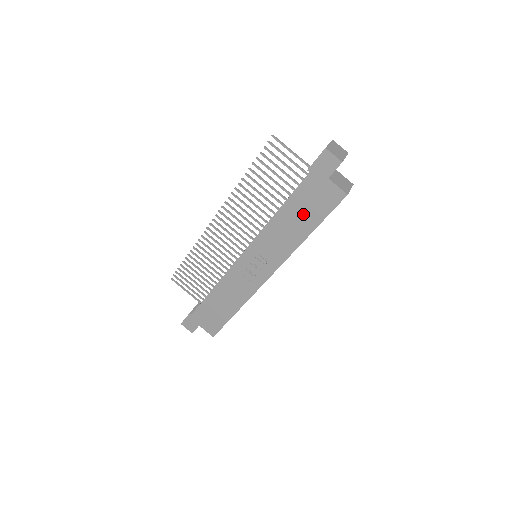
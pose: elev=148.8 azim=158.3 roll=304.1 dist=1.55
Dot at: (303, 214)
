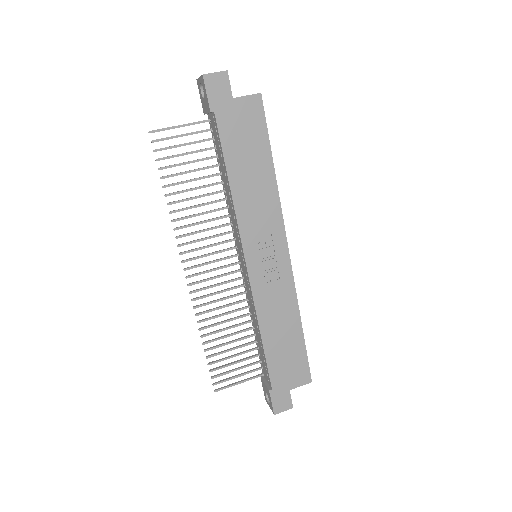
Dot at: (249, 156)
